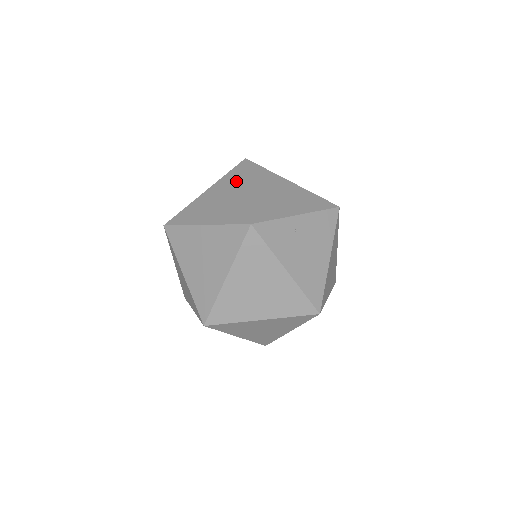
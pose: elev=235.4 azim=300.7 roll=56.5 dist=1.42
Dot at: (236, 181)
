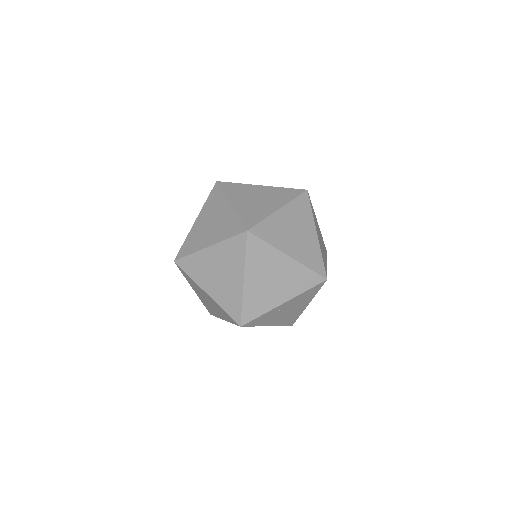
Dot at: (235, 261)
